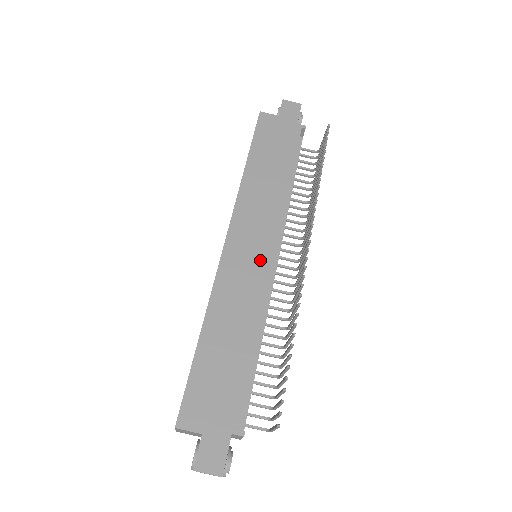
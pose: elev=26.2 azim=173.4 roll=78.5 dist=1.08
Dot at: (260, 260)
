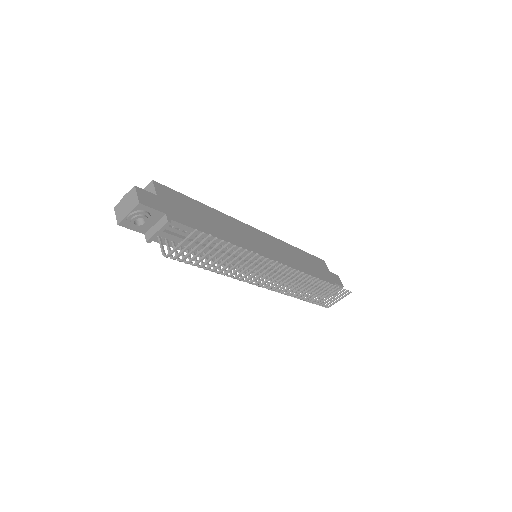
Dot at: (261, 249)
